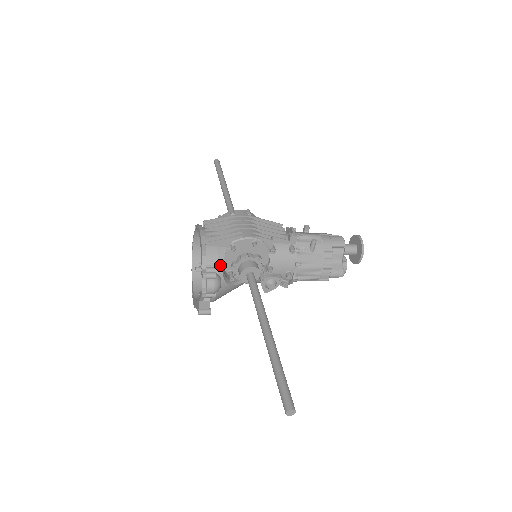
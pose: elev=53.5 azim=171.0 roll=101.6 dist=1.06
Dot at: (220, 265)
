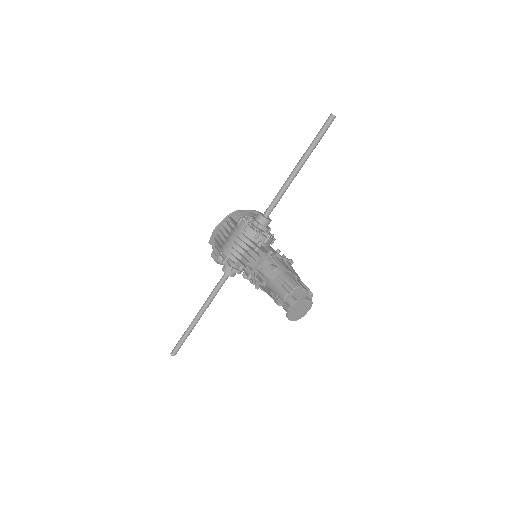
Dot at: occluded
